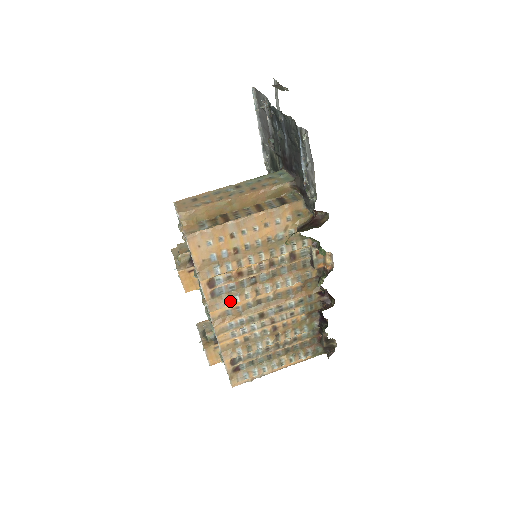
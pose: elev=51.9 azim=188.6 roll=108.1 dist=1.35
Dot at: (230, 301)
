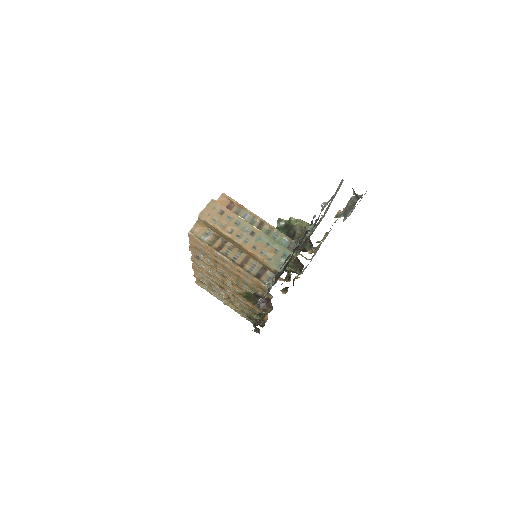
Dot at: (205, 268)
